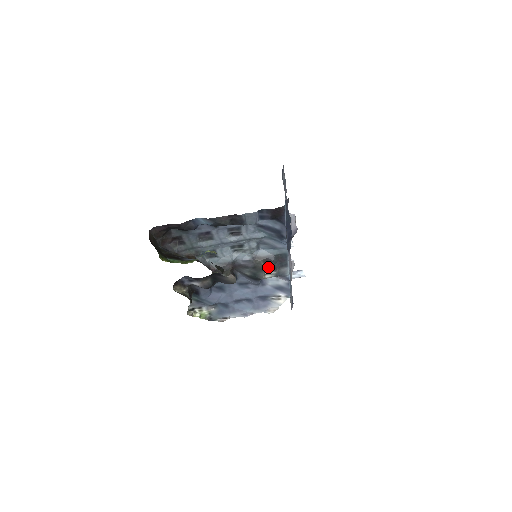
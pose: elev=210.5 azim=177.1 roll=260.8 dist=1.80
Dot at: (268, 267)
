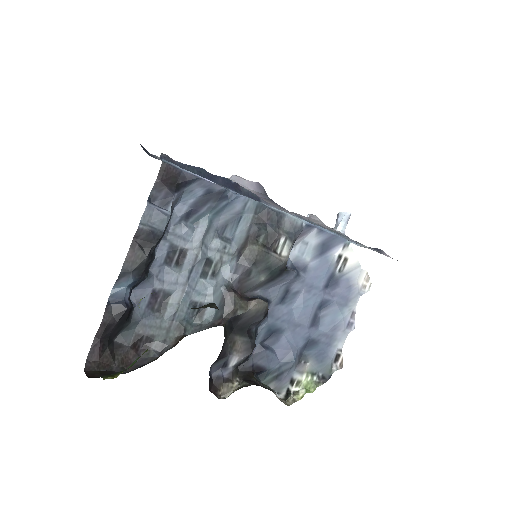
Dot at: (267, 243)
